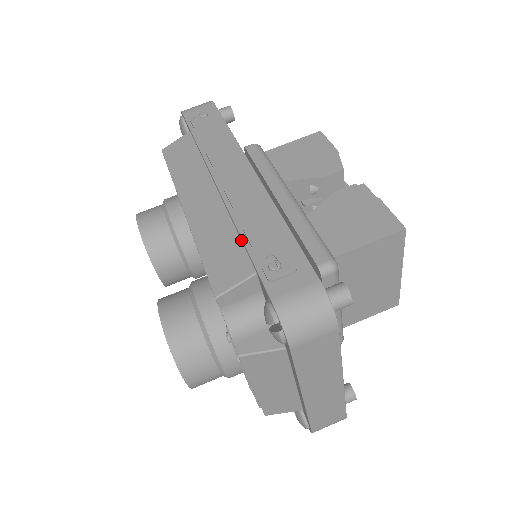
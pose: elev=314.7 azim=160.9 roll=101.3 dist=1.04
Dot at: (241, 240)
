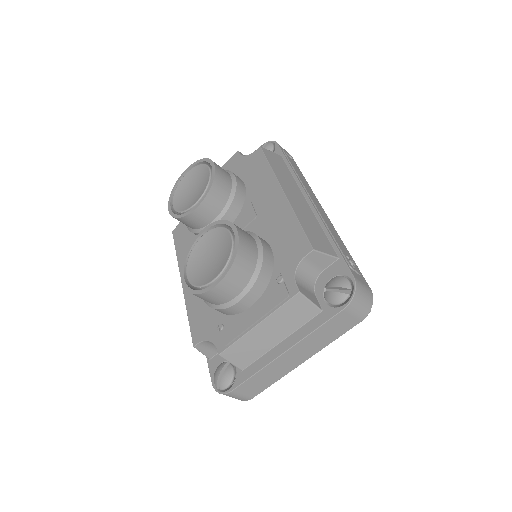
Dot at: (327, 236)
